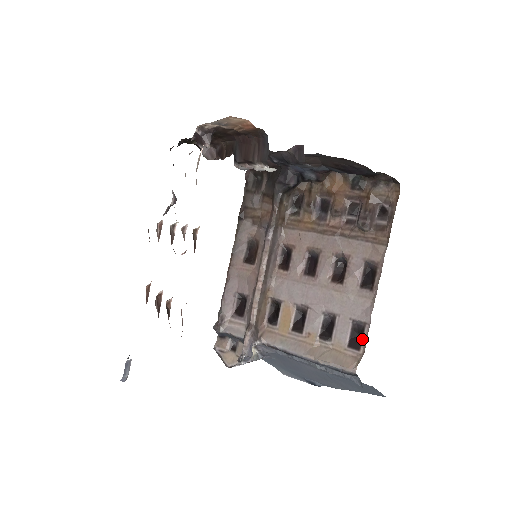
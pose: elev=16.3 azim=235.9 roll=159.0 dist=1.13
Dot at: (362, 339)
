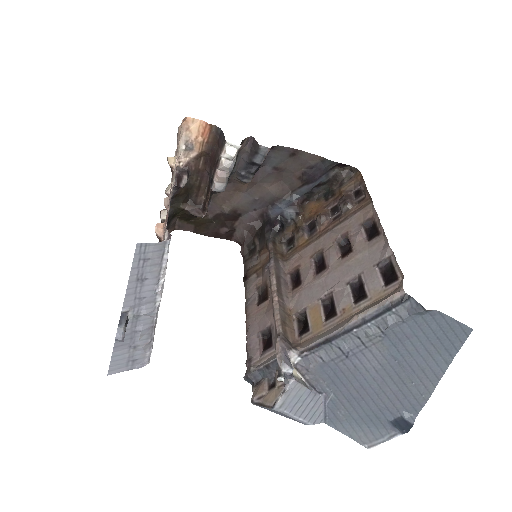
Dot at: (395, 270)
